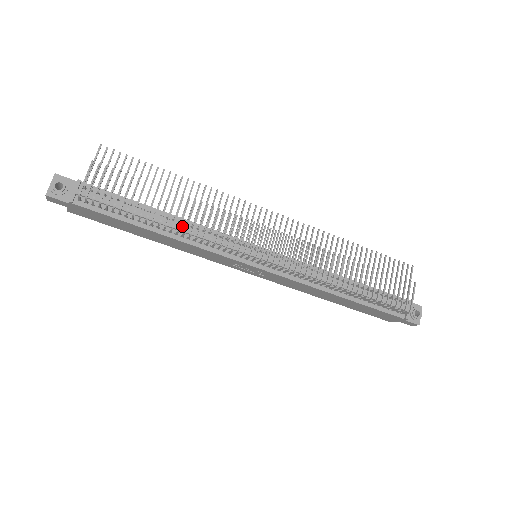
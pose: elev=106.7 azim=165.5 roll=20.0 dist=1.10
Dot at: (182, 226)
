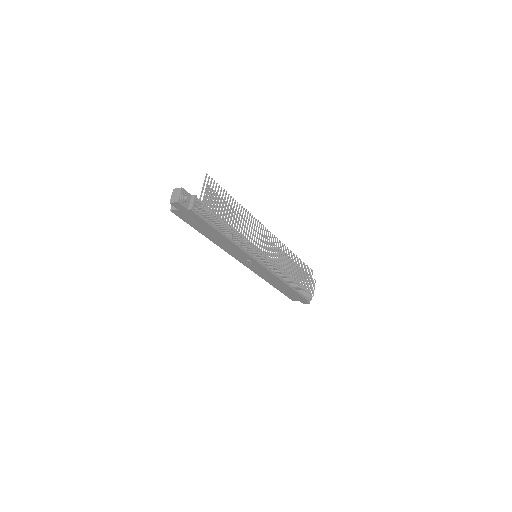
Dot at: occluded
